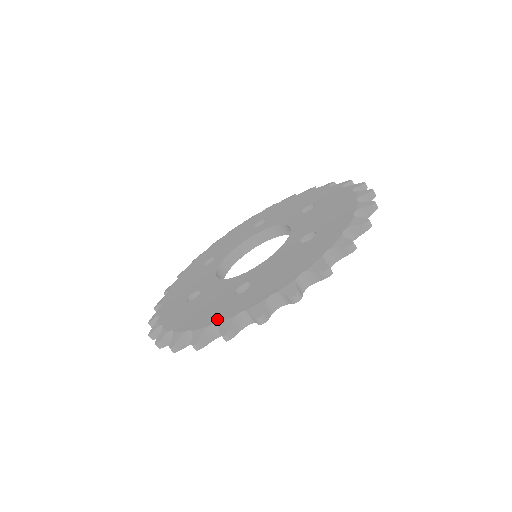
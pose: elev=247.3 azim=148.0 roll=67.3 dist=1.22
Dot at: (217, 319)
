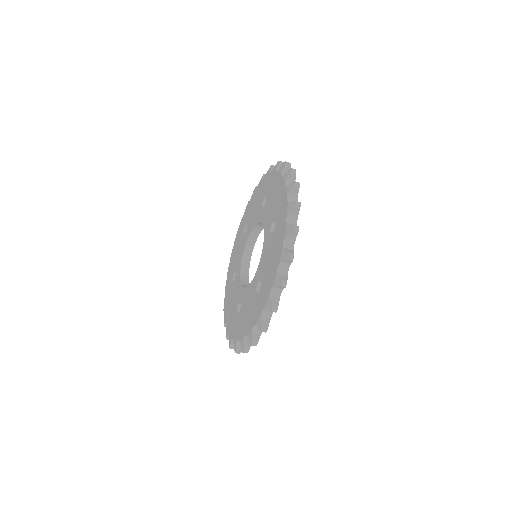
Dot at: (229, 331)
